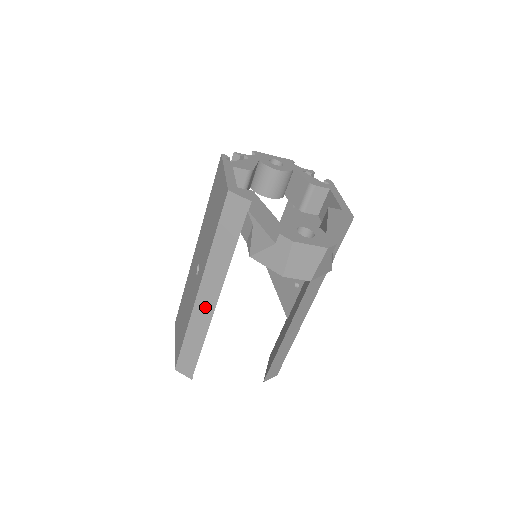
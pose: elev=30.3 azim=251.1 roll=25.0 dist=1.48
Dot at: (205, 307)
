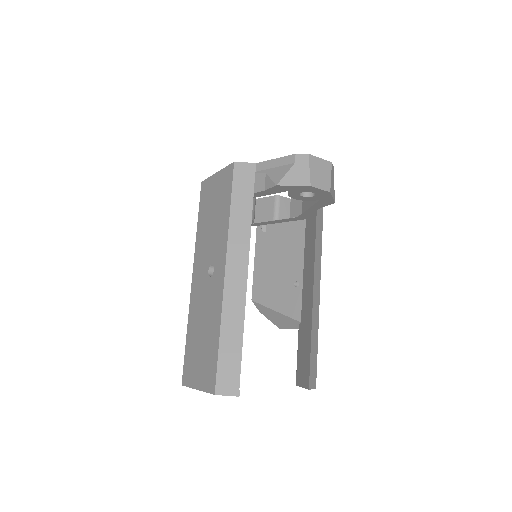
Dot at: (236, 285)
